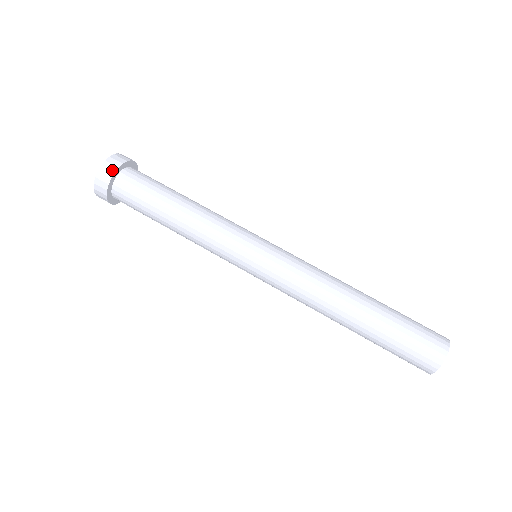
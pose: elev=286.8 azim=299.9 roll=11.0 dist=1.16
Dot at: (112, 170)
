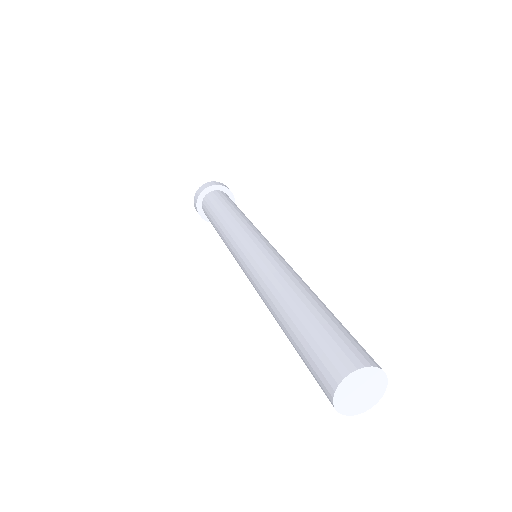
Dot at: (221, 184)
